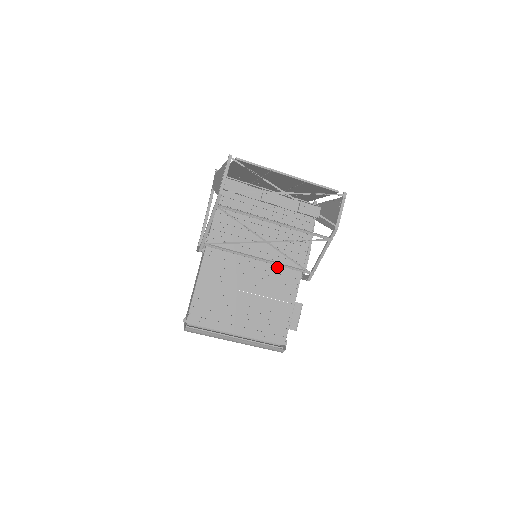
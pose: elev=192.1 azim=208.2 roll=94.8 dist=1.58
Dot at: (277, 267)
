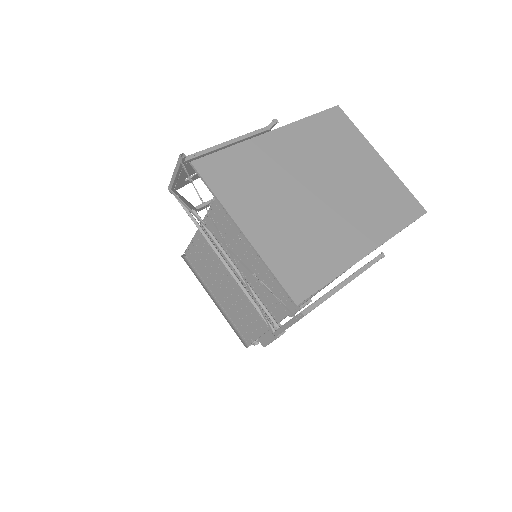
Dot at: occluded
